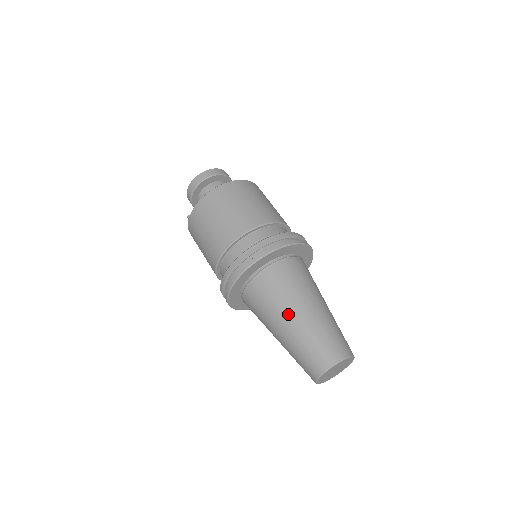
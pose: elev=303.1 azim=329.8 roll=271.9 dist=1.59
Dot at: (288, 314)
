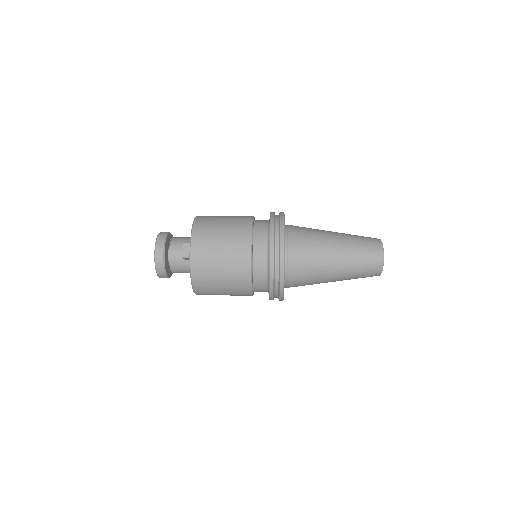
Dot at: (330, 233)
